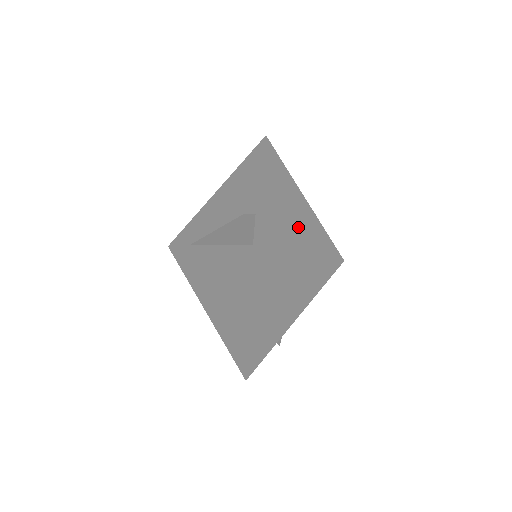
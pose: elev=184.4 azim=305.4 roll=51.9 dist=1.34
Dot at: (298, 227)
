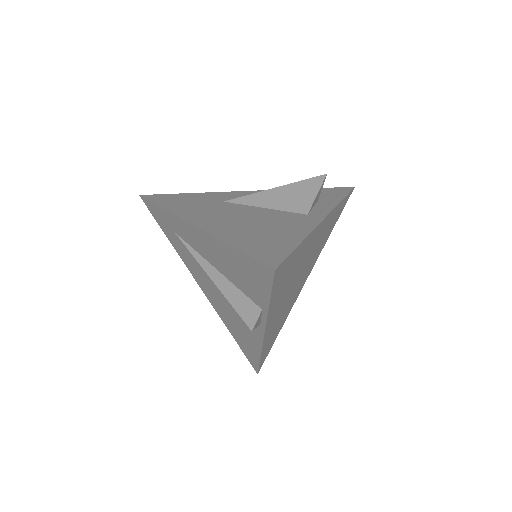
Dot at: (307, 253)
